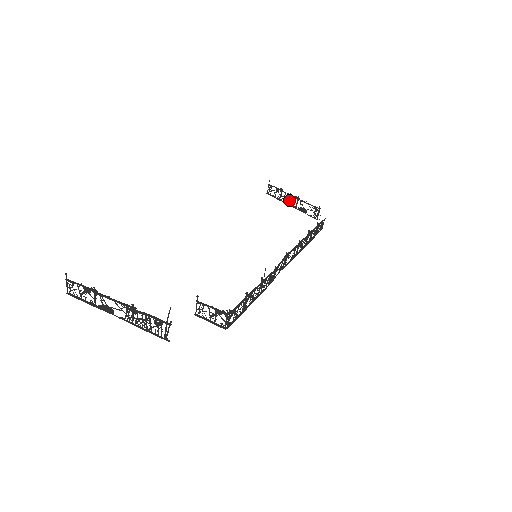
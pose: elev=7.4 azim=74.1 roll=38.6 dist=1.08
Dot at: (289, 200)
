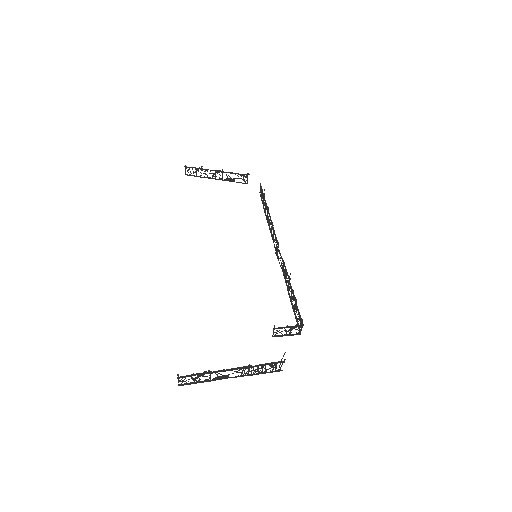
Dot at: (213, 175)
